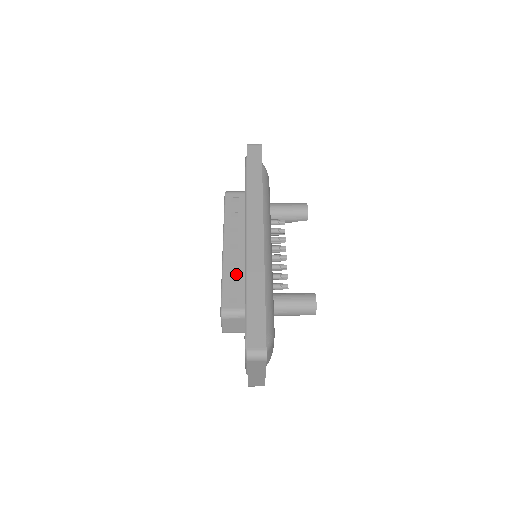
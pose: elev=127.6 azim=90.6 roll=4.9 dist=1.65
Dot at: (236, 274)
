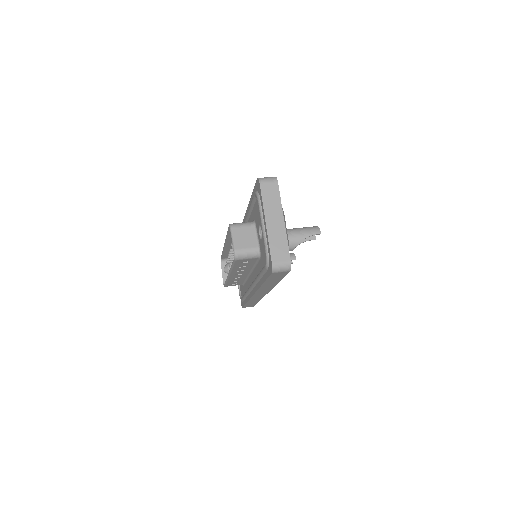
Dot at: occluded
